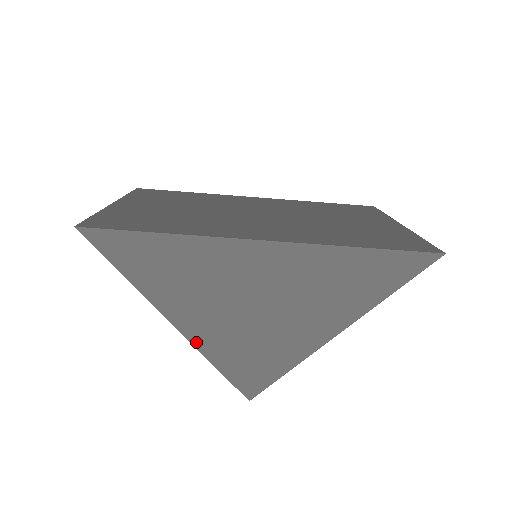
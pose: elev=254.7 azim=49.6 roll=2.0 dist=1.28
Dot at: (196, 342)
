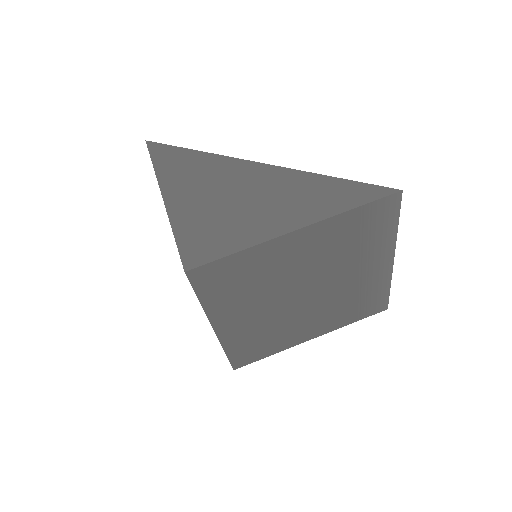
Dot at: (172, 215)
